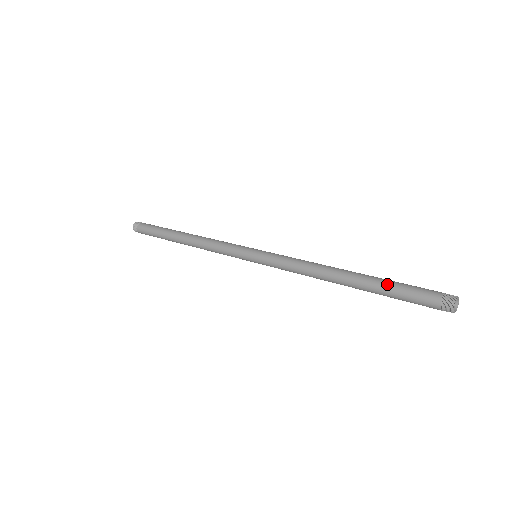
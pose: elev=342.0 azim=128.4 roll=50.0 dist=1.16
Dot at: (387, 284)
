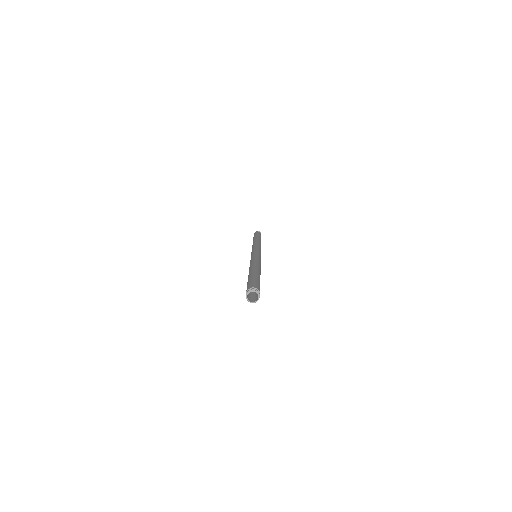
Dot at: occluded
